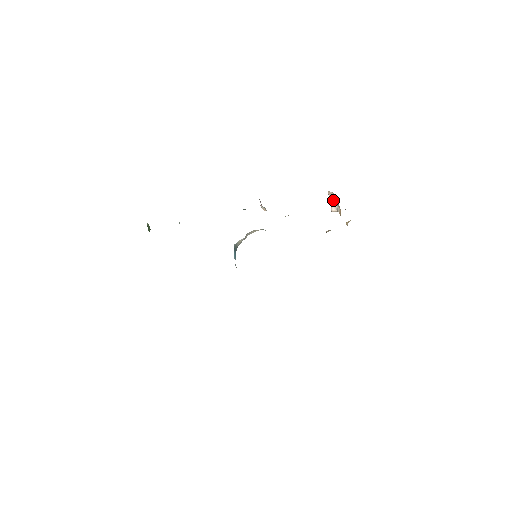
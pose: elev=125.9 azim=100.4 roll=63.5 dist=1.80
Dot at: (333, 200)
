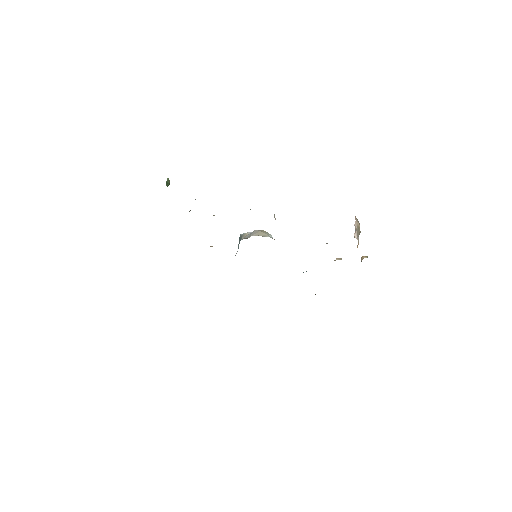
Dot at: (357, 228)
